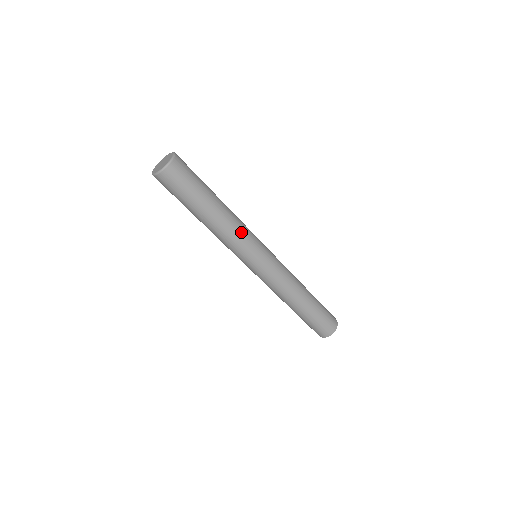
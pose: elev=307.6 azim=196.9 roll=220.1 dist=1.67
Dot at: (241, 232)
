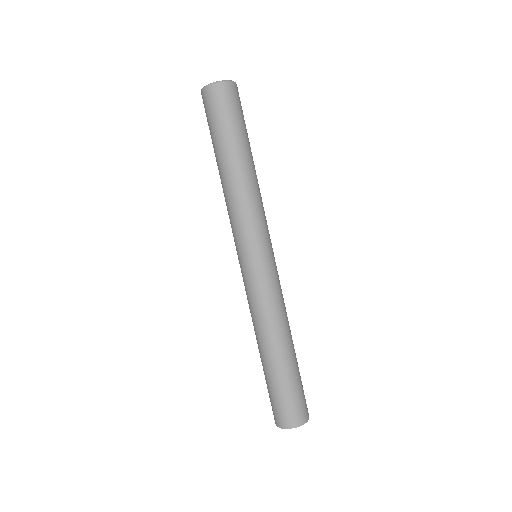
Dot at: (252, 207)
